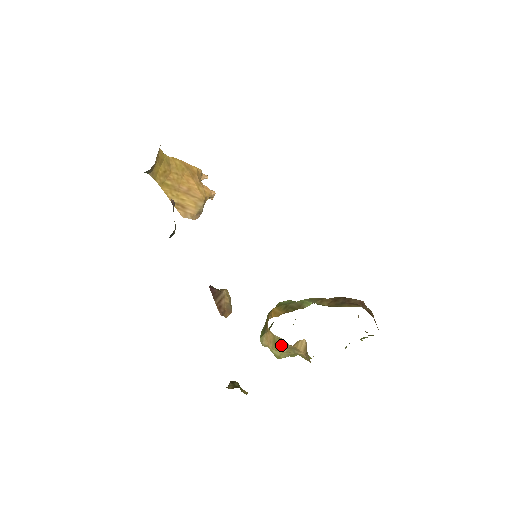
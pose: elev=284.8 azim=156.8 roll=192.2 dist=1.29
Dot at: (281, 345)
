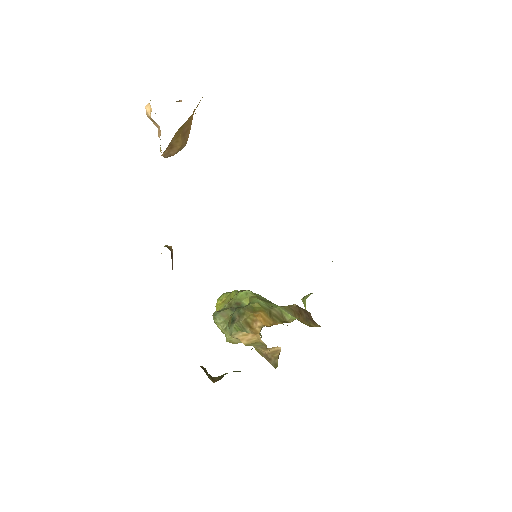
Dot at: (256, 345)
